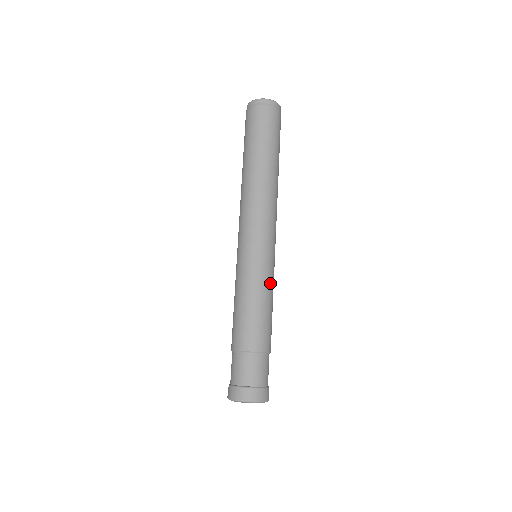
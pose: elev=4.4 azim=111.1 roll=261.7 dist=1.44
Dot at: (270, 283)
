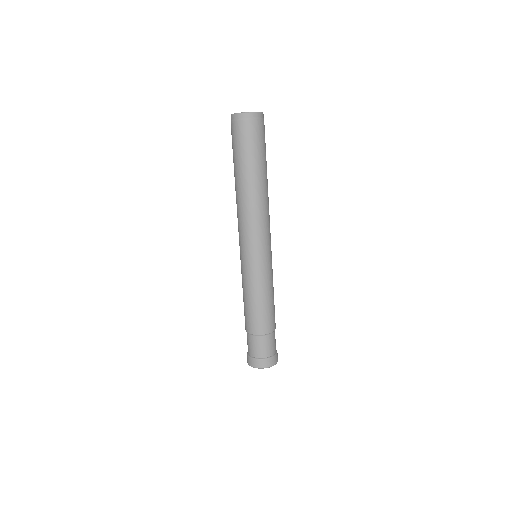
Dot at: (269, 281)
